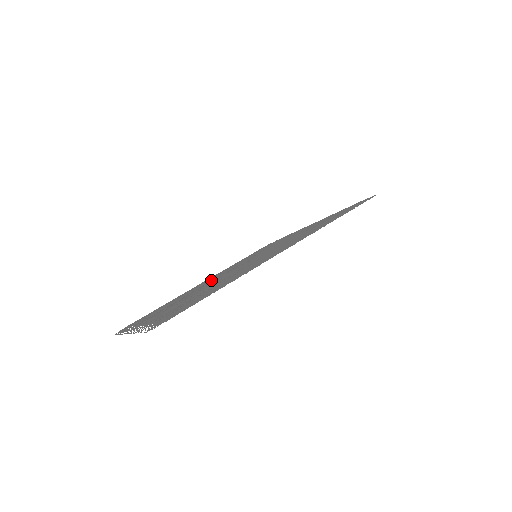
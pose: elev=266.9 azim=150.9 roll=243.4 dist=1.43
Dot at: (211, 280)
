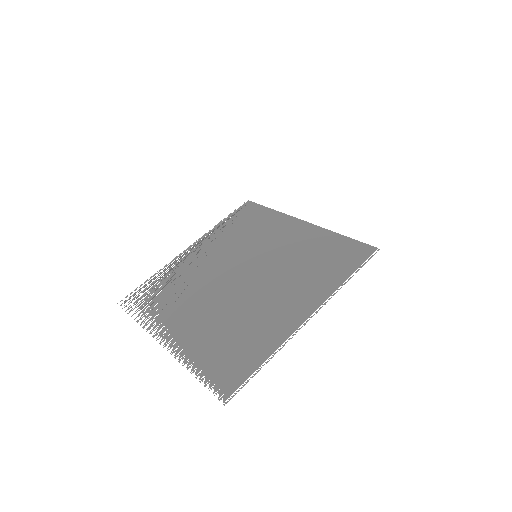
Dot at: (212, 267)
